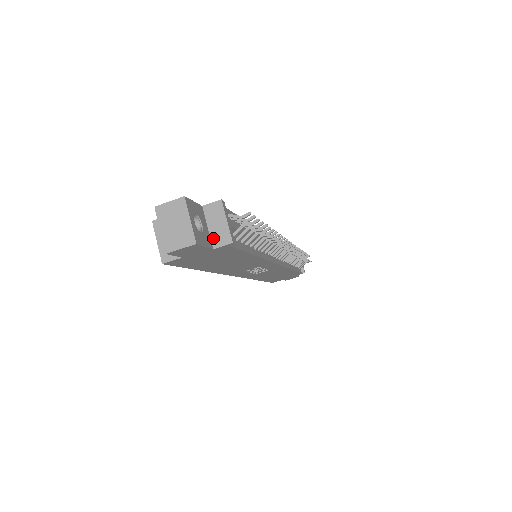
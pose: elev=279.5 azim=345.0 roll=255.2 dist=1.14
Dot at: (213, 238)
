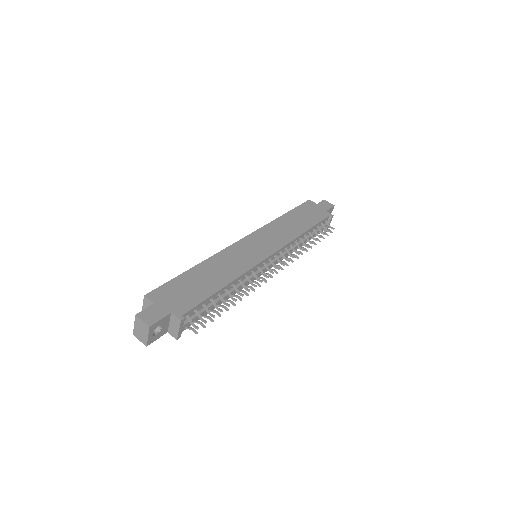
Dot at: (169, 329)
